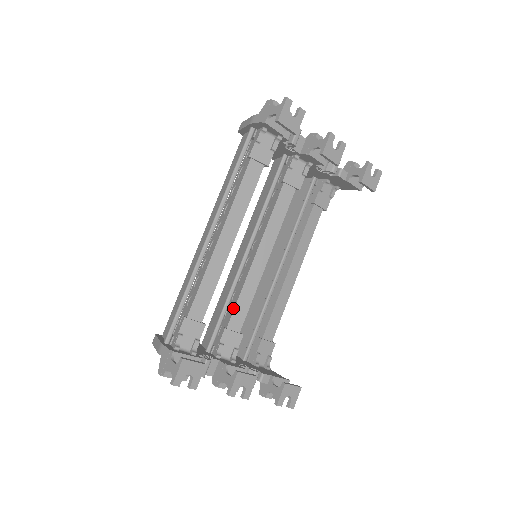
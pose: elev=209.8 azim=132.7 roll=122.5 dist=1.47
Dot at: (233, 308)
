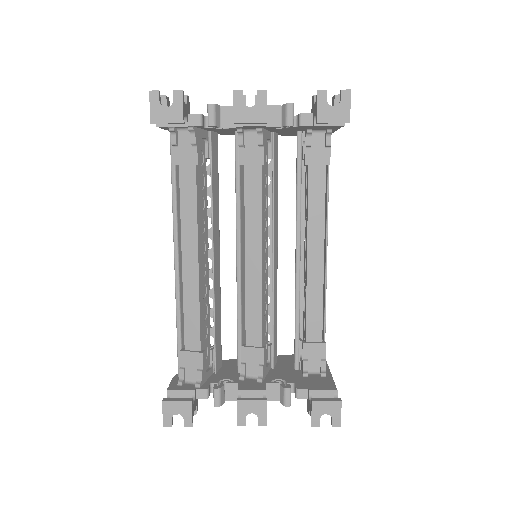
Dot at: (246, 322)
